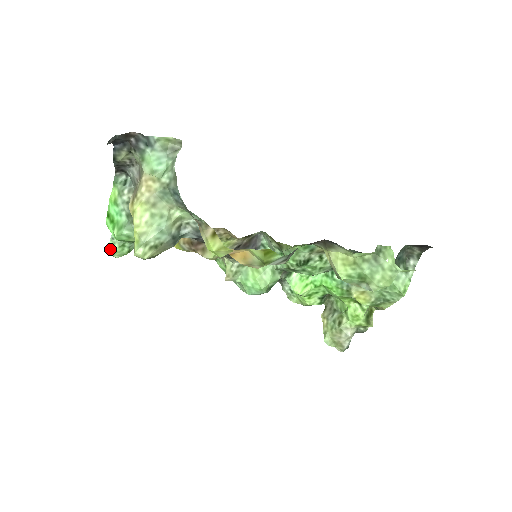
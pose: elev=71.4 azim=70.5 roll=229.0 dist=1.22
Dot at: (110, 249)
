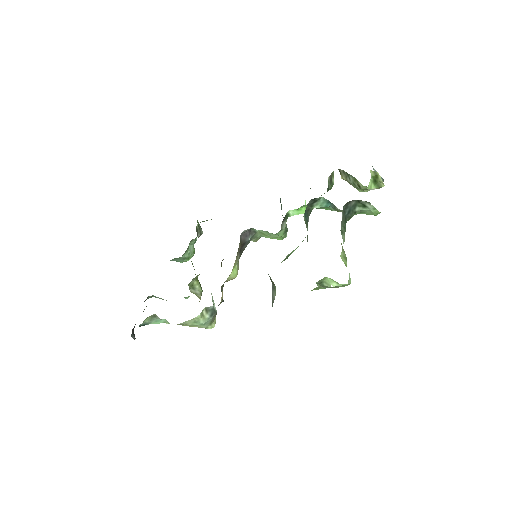
Dot at: occluded
